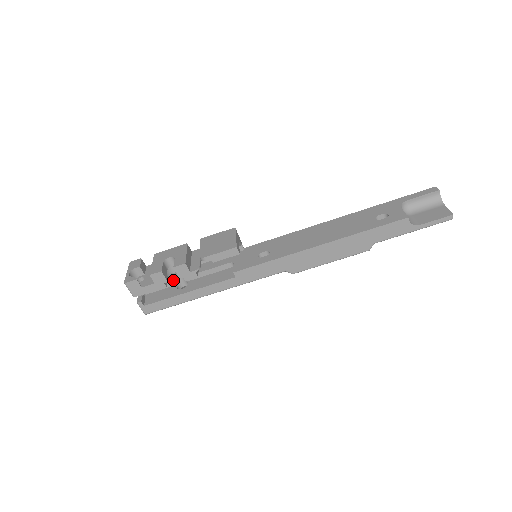
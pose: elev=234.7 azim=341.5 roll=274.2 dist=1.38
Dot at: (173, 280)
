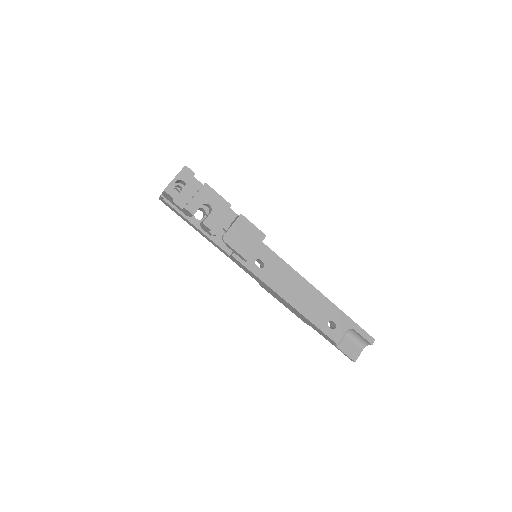
Dot at: occluded
